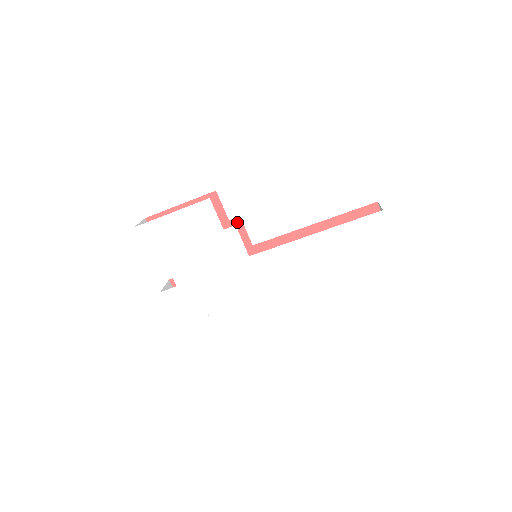
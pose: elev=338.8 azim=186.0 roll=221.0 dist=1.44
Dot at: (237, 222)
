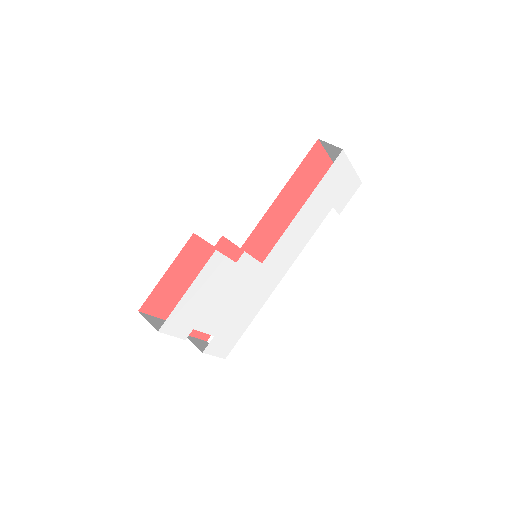
Dot at: (221, 242)
